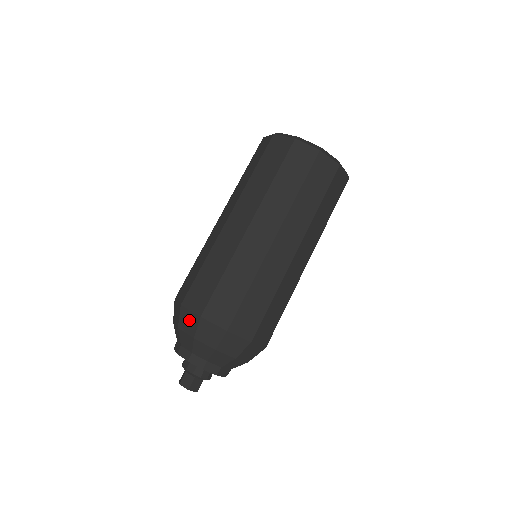
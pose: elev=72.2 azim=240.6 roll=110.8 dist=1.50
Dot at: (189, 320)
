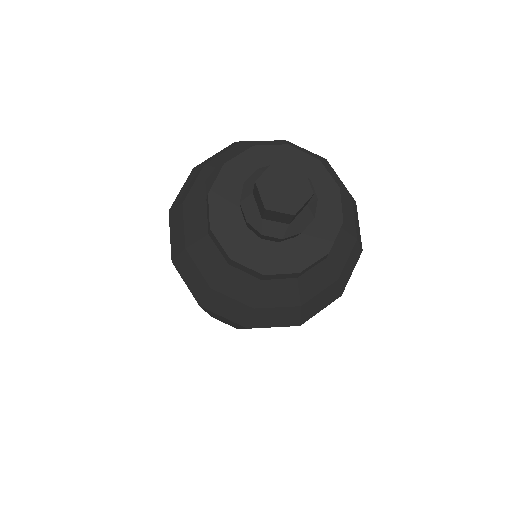
Dot at: (186, 186)
